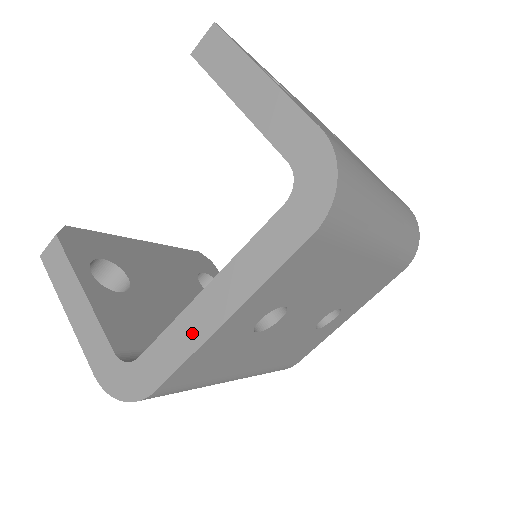
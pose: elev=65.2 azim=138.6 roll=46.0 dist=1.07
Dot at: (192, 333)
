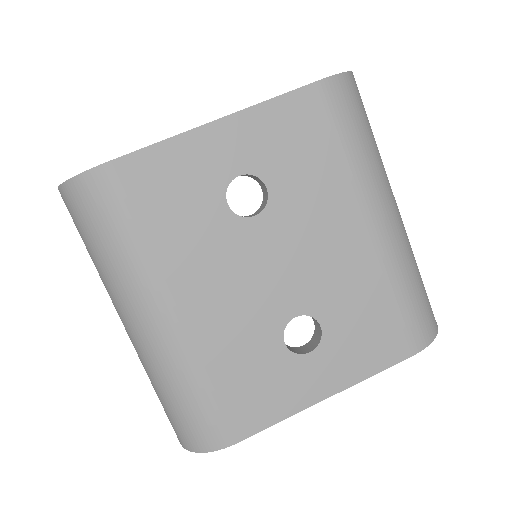
Dot at: occluded
